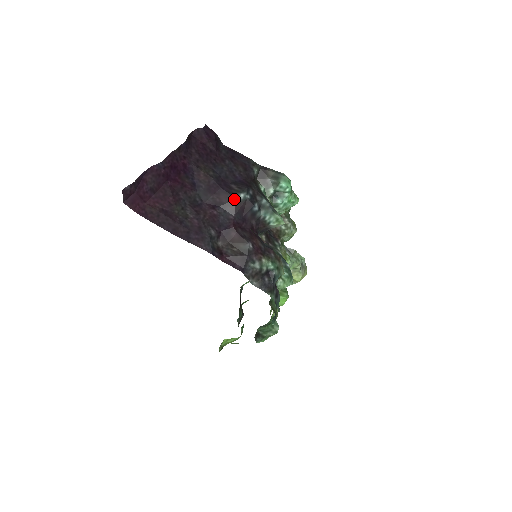
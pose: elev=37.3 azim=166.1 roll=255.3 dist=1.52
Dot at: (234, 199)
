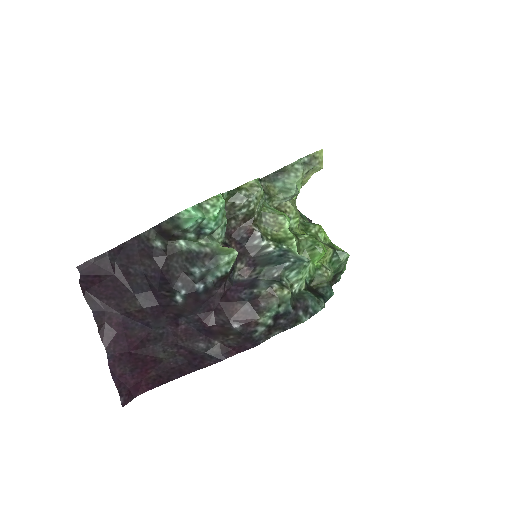
Dot at: (178, 307)
